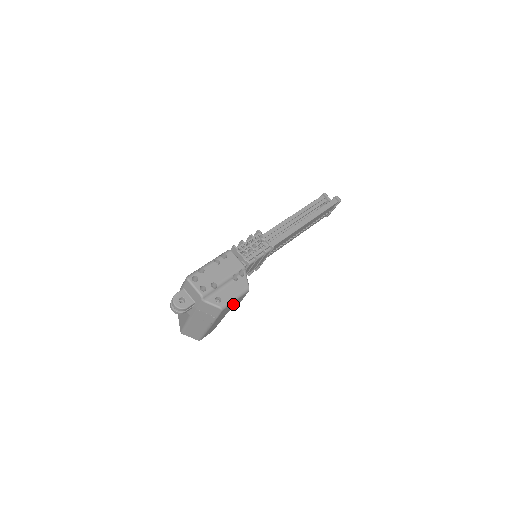
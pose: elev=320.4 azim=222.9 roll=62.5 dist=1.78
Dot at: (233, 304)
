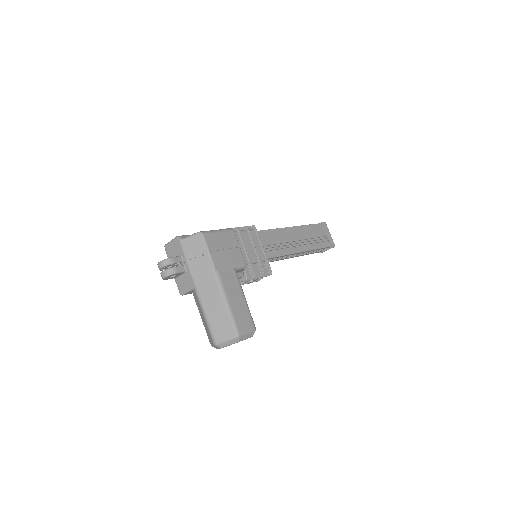
Dot at: (222, 242)
